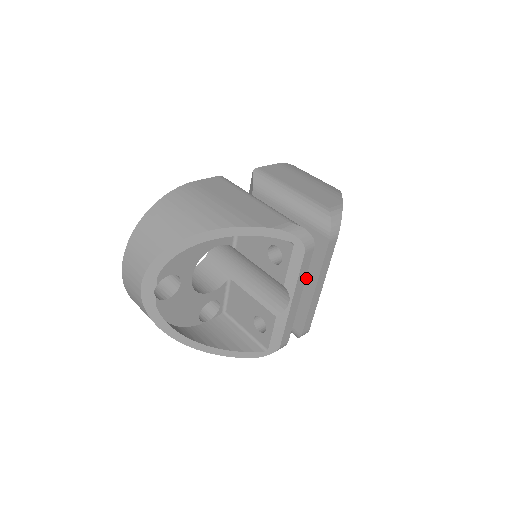
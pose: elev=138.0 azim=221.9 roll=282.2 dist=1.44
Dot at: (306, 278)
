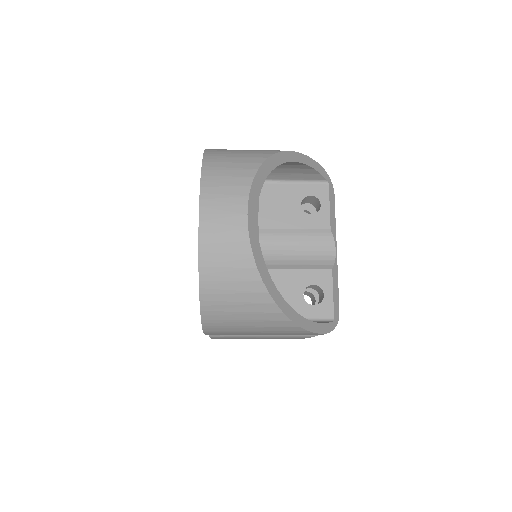
Dot at: occluded
